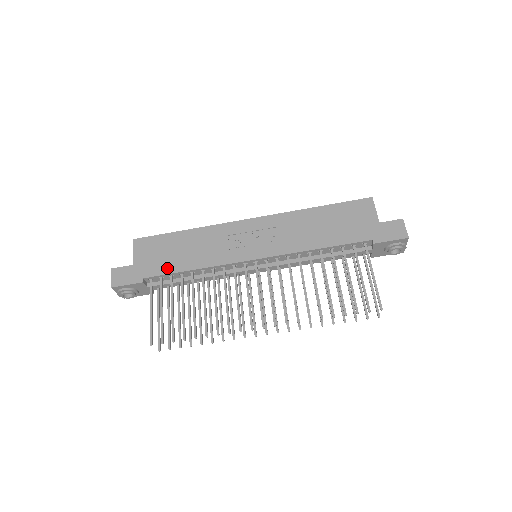
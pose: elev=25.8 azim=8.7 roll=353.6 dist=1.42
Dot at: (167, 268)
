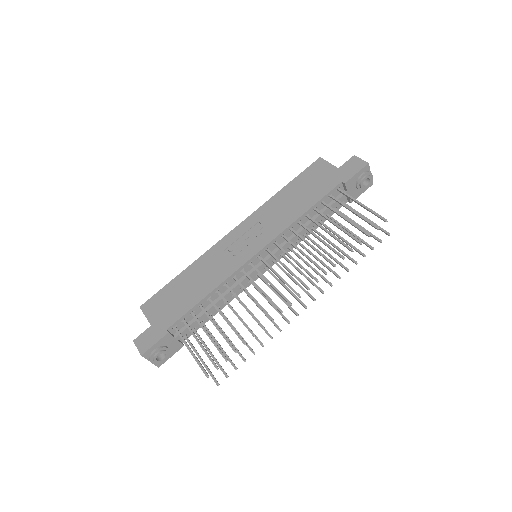
Dot at: (184, 308)
